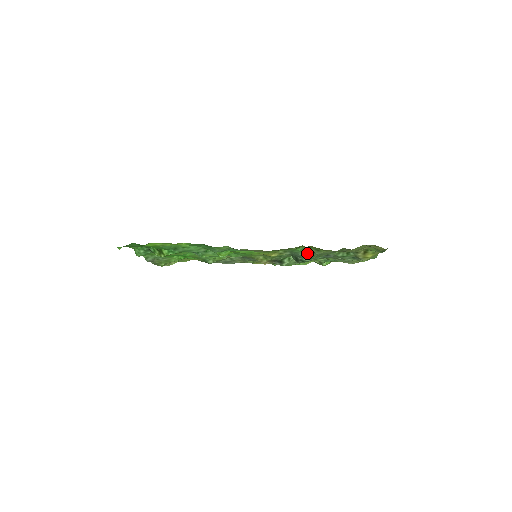
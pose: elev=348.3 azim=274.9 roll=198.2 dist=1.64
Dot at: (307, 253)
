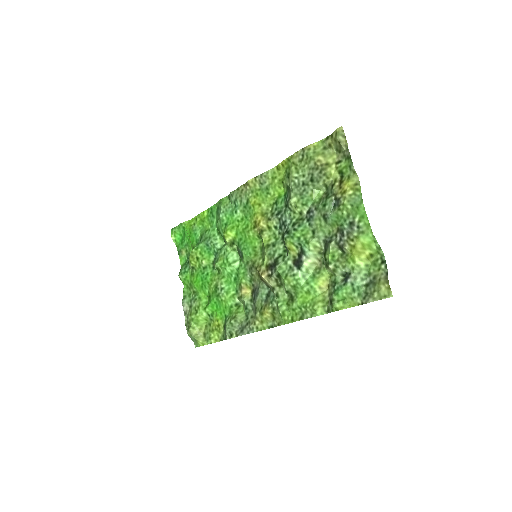
Dot at: (286, 201)
